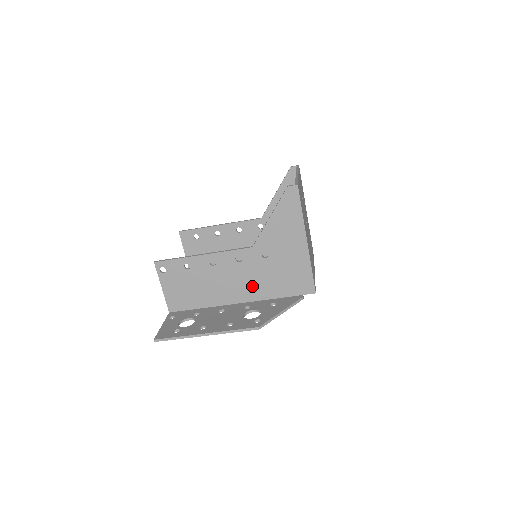
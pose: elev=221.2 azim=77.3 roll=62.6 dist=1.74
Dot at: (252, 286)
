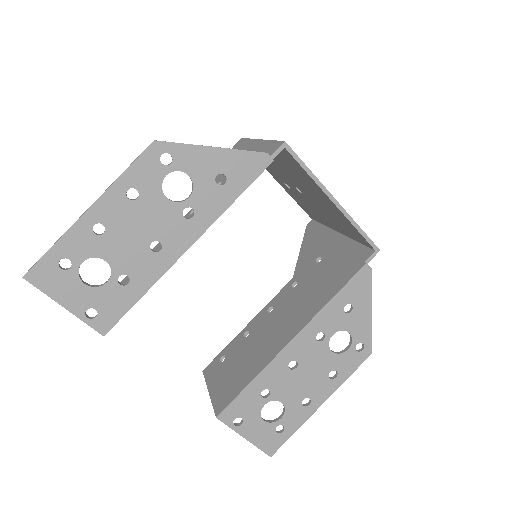
Dot at: occluded
